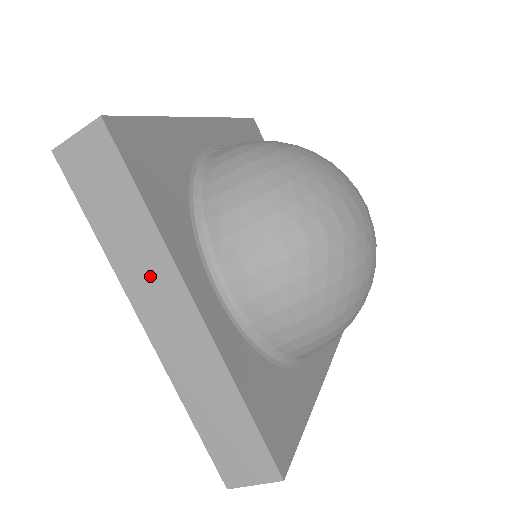
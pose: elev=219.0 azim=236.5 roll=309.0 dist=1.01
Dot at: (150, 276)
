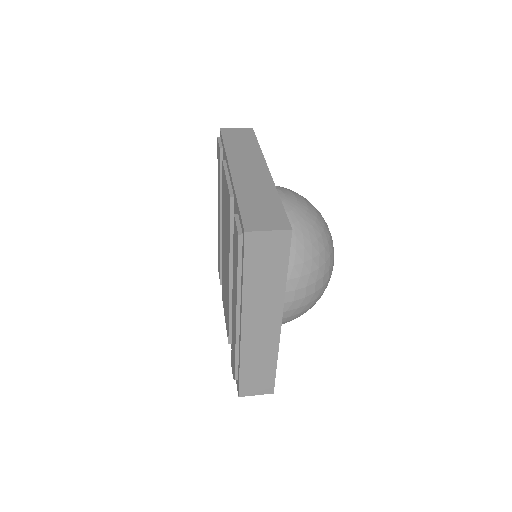
Dot at: (264, 306)
